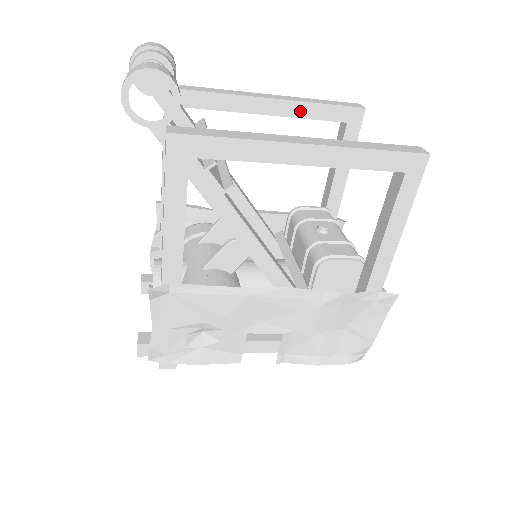
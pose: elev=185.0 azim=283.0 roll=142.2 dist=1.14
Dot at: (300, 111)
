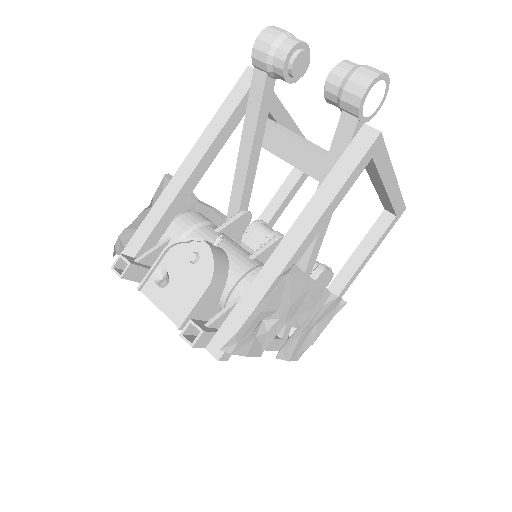
Dot at: occluded
